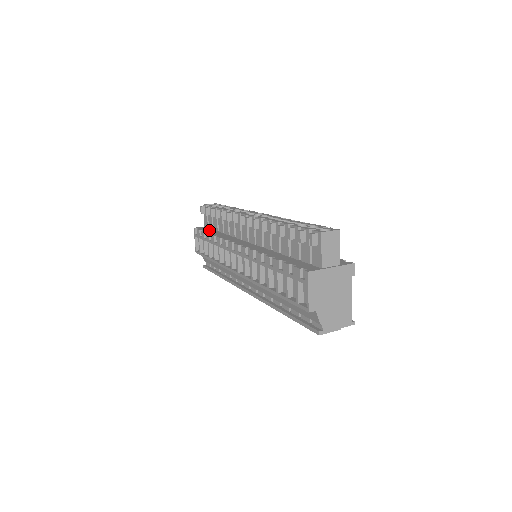
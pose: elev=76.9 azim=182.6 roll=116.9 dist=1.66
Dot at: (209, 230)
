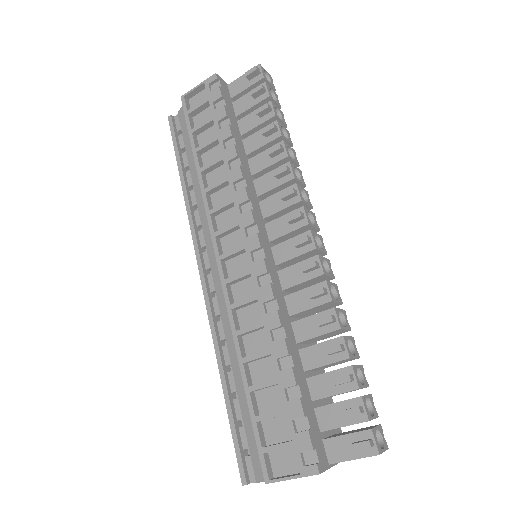
Dot at: (233, 115)
